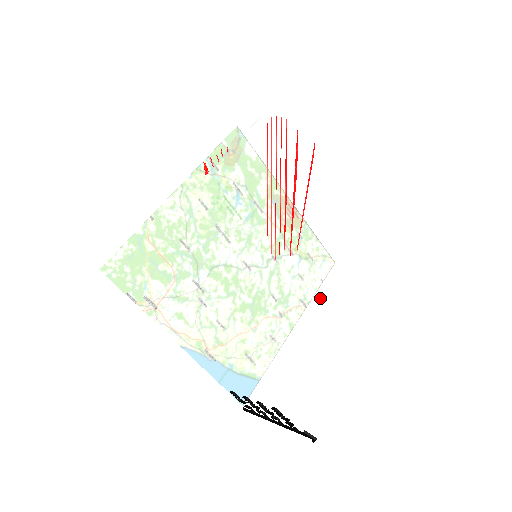
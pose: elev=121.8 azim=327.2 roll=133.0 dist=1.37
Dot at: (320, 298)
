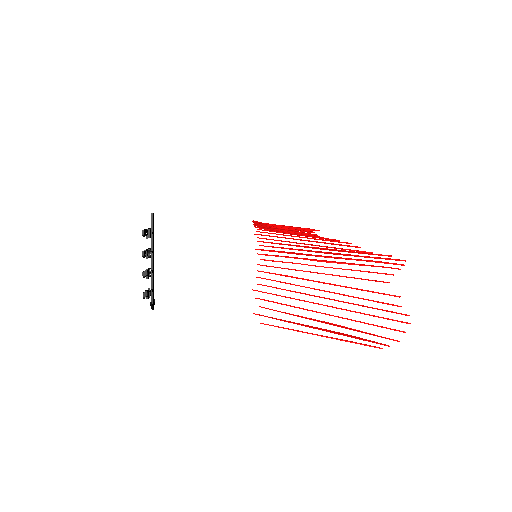
Dot at: occluded
